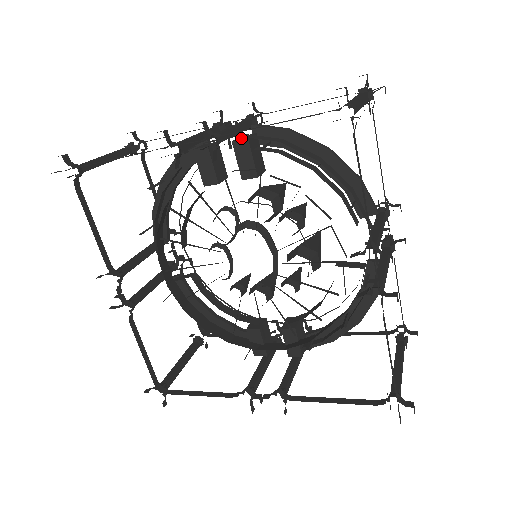
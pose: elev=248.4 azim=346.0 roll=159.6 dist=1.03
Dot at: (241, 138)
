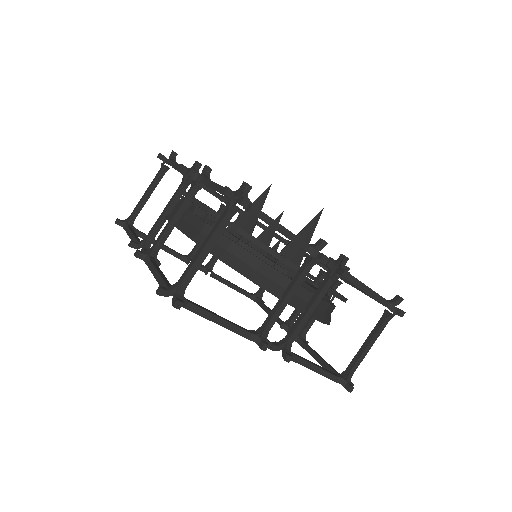
Dot at: (186, 216)
